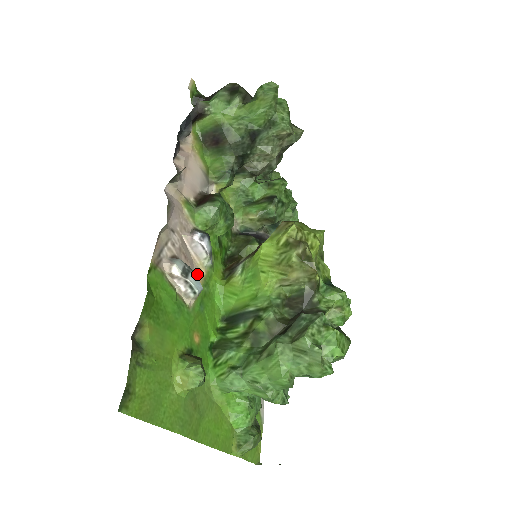
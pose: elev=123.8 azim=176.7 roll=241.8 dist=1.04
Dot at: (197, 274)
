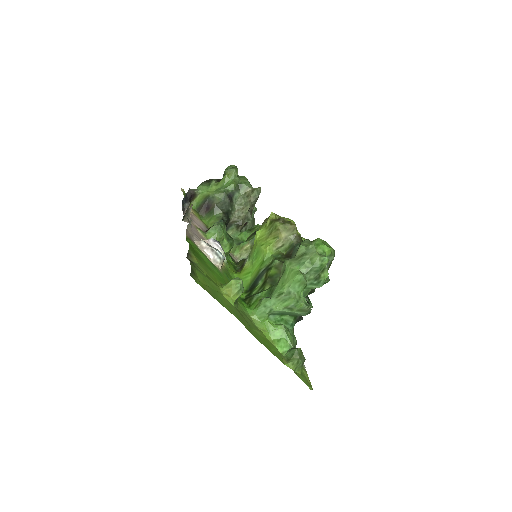
Dot at: occluded
